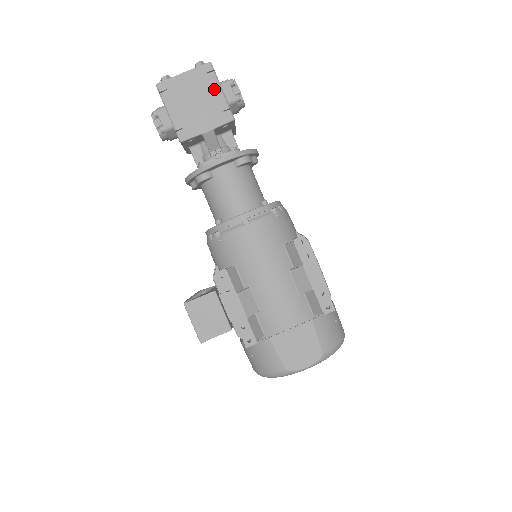
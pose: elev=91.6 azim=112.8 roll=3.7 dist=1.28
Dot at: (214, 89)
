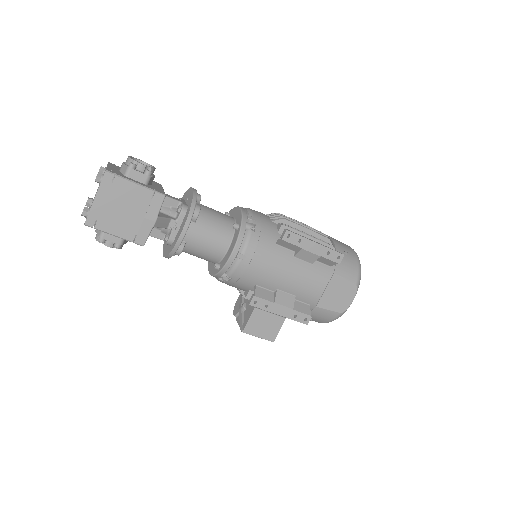
Dot at: (129, 188)
